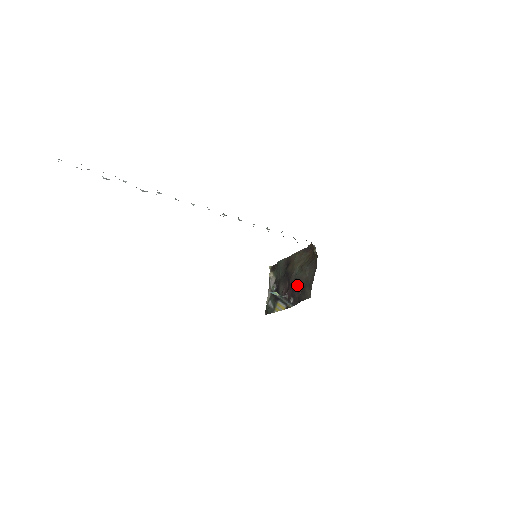
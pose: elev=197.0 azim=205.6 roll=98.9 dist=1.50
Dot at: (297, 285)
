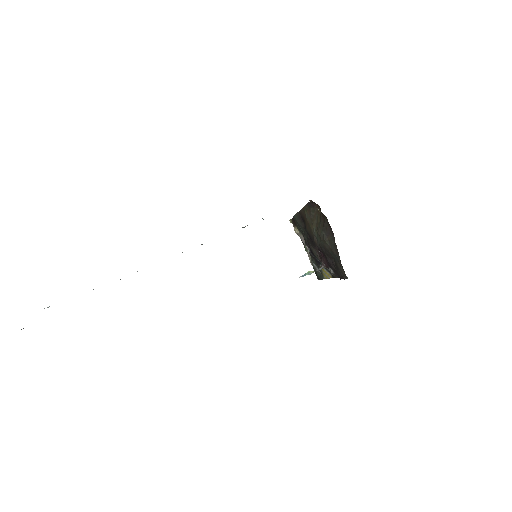
Dot at: (326, 255)
